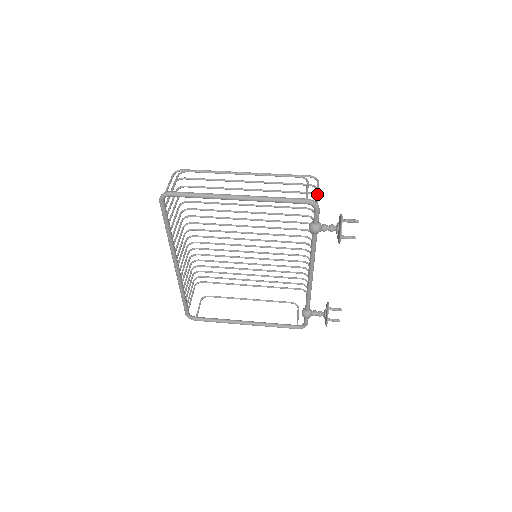
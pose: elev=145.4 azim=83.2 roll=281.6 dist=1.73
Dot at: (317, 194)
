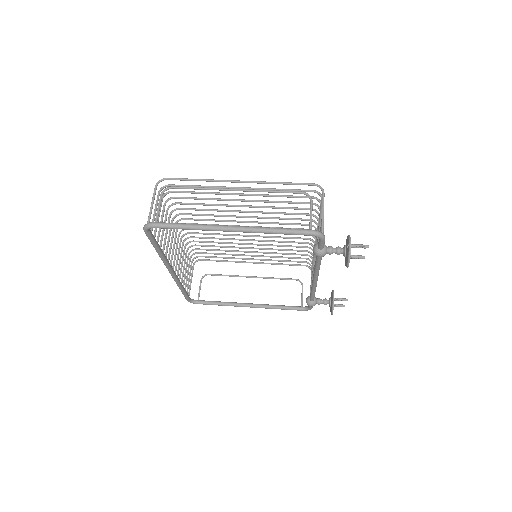
Dot at: (322, 214)
